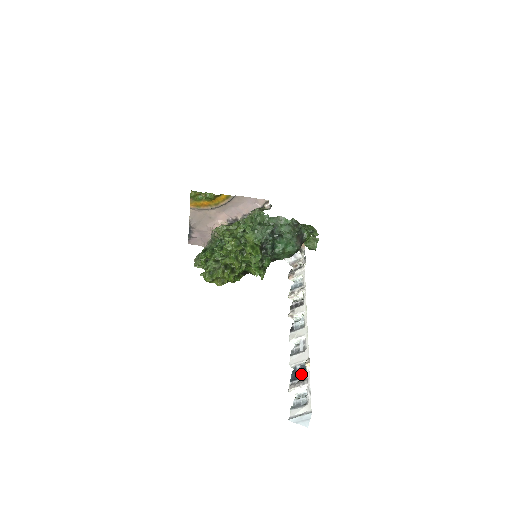
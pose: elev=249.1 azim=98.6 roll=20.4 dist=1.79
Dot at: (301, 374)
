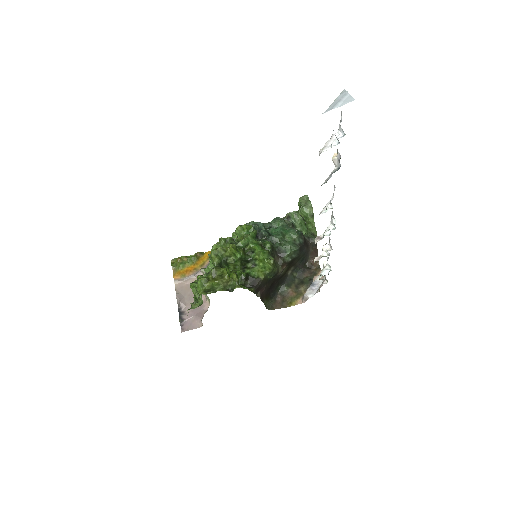
Dot at: occluded
